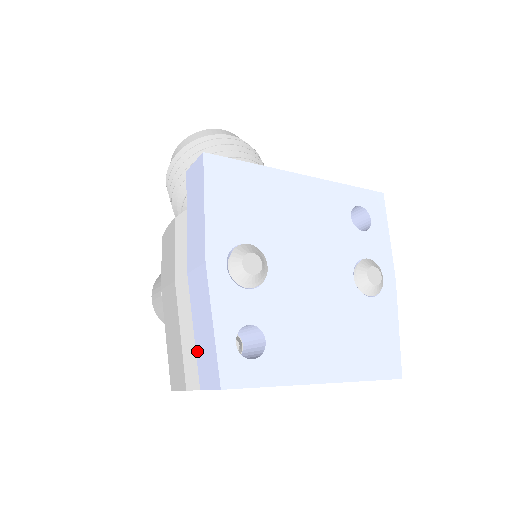
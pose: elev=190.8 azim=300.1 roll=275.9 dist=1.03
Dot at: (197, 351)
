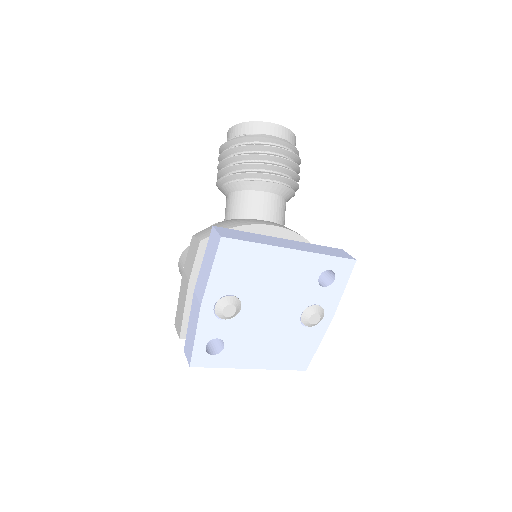
Dot at: (187, 333)
